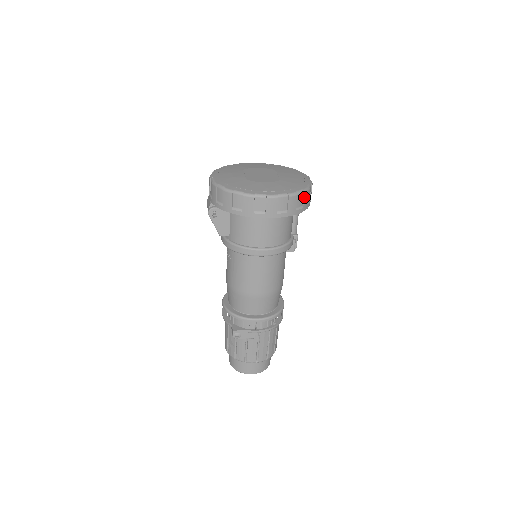
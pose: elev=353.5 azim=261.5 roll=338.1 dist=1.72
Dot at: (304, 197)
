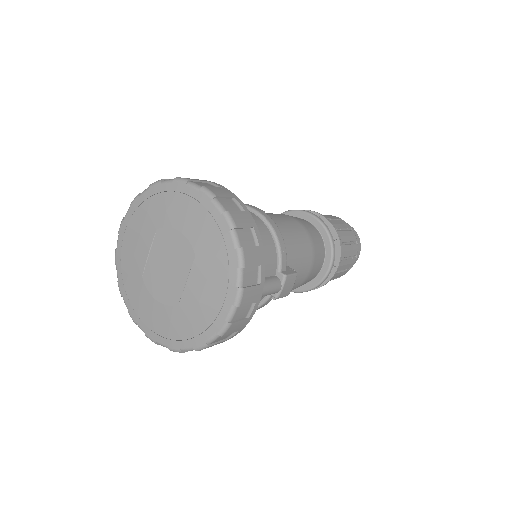
Dot at: occluded
